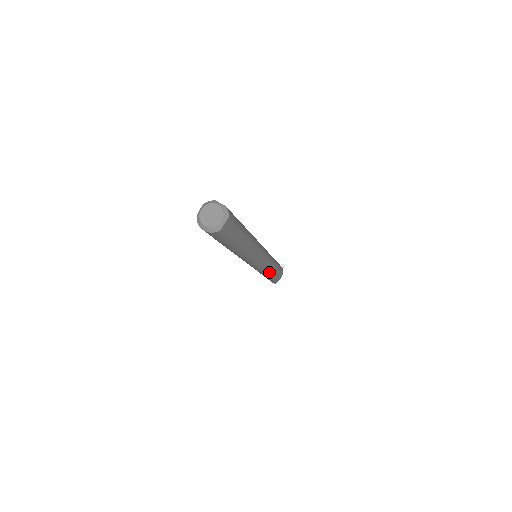
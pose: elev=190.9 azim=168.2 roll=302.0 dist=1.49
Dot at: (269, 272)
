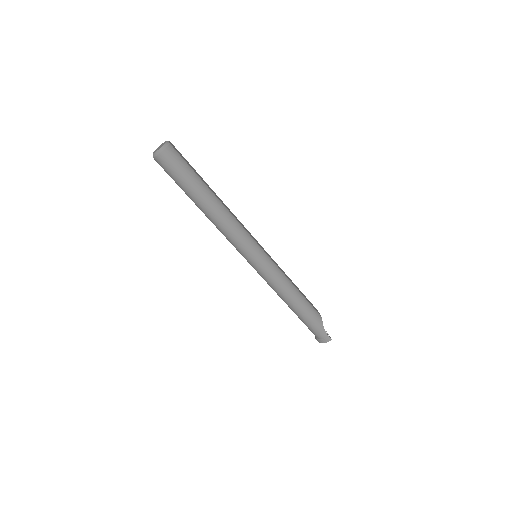
Dot at: (288, 280)
